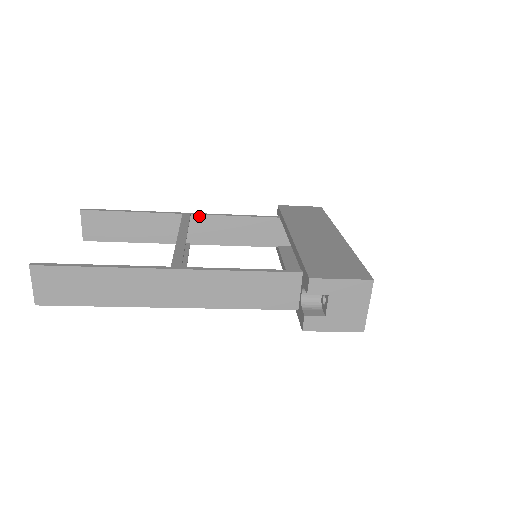
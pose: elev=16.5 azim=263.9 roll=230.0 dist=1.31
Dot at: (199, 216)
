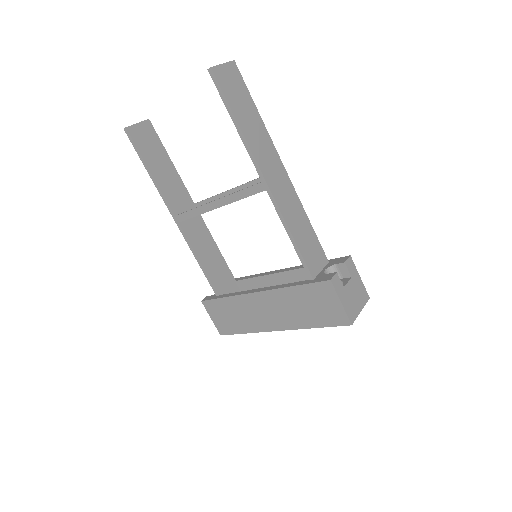
Dot at: (201, 218)
